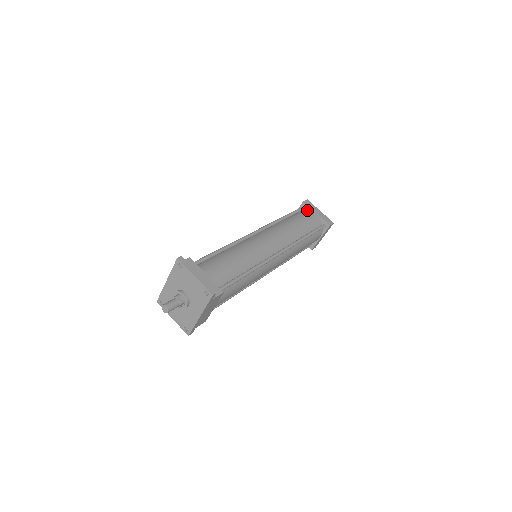
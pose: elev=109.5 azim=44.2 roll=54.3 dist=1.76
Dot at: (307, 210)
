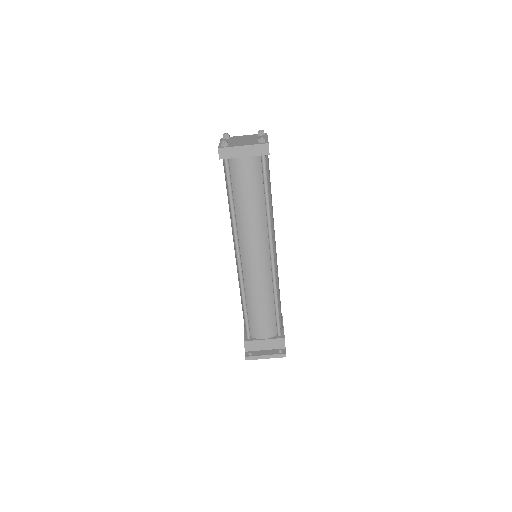
Dot at: (232, 161)
